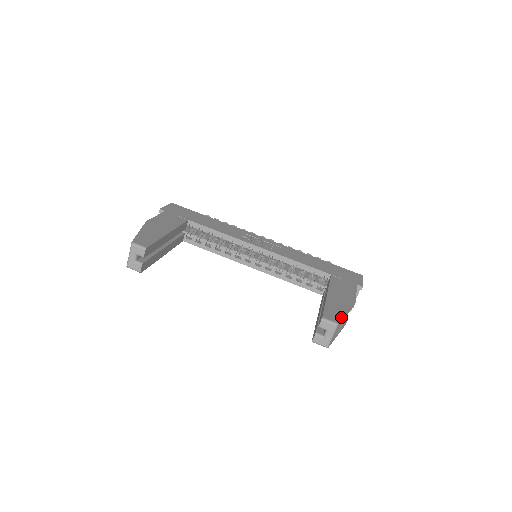
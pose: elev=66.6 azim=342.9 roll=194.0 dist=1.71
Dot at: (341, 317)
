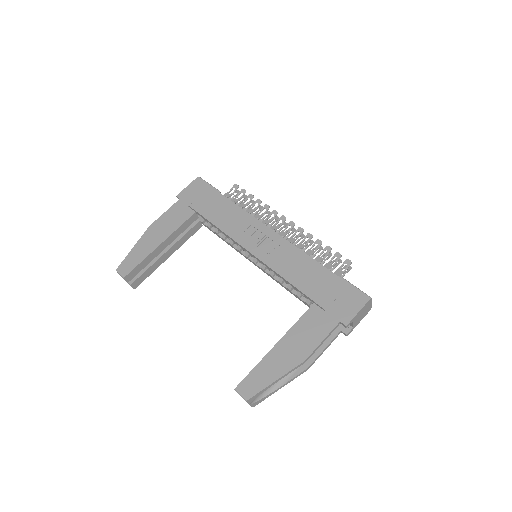
Dot at: (259, 389)
